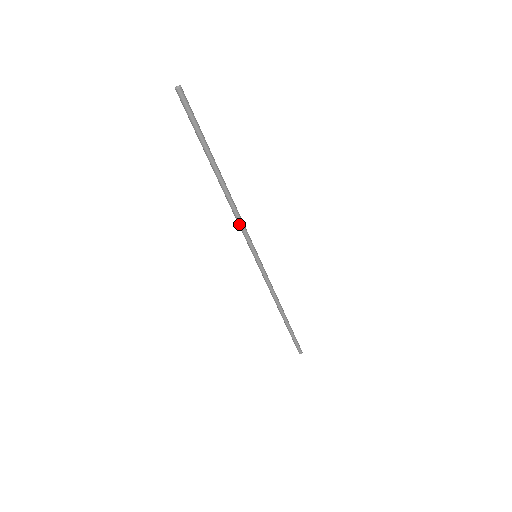
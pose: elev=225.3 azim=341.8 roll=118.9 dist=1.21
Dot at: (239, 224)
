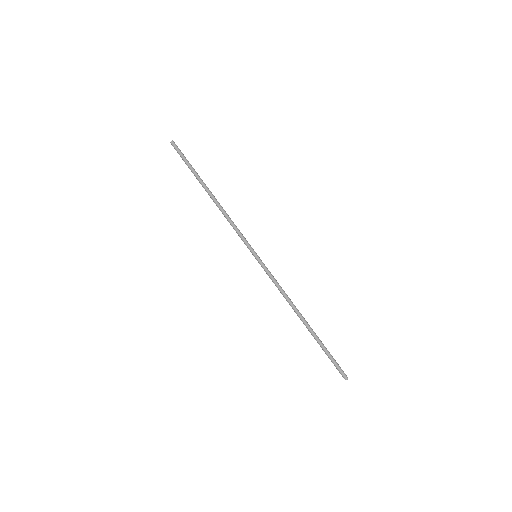
Dot at: (233, 227)
